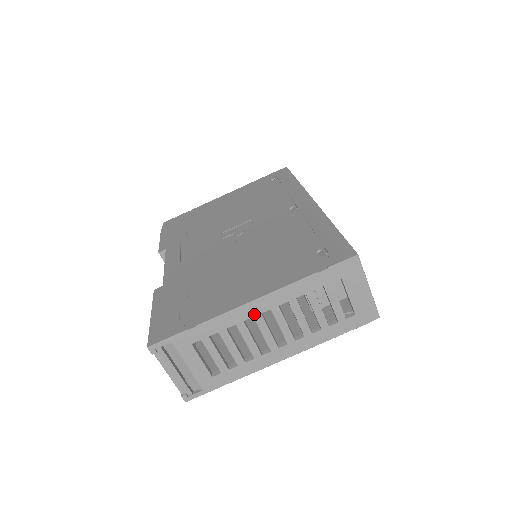
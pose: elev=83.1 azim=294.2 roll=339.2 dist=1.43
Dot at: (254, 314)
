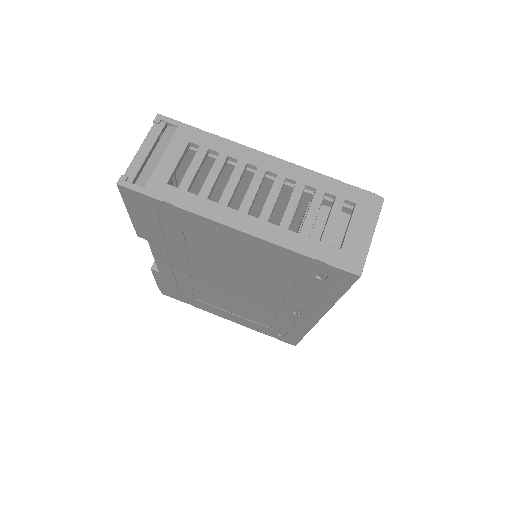
Dot at: (261, 166)
